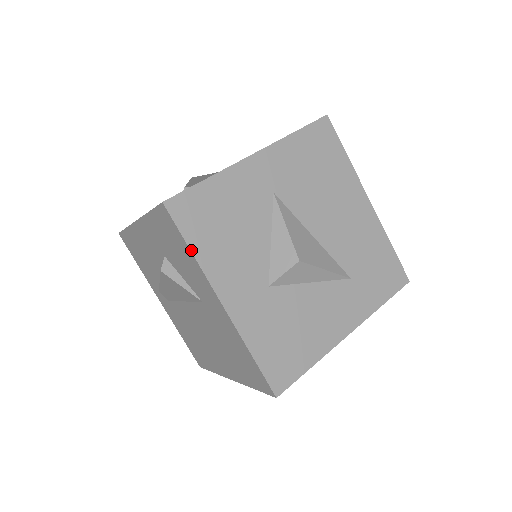
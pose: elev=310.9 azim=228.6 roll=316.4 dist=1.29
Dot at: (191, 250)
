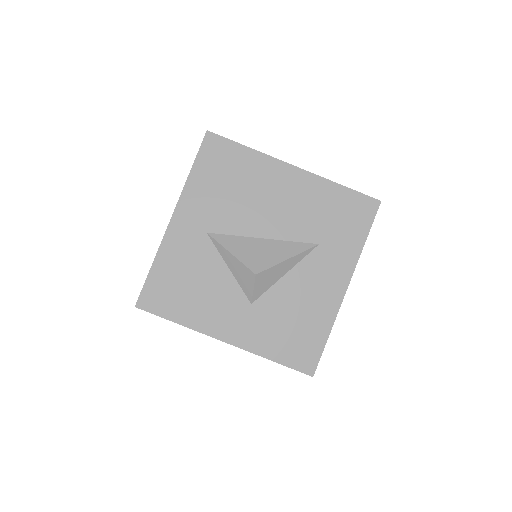
Dot at: occluded
